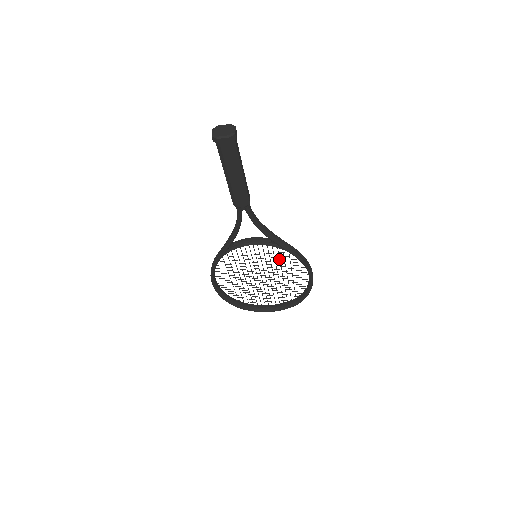
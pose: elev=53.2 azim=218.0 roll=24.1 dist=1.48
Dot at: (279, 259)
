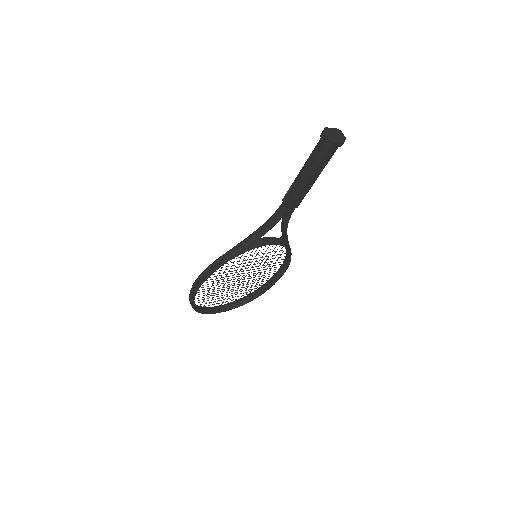
Dot at: occluded
